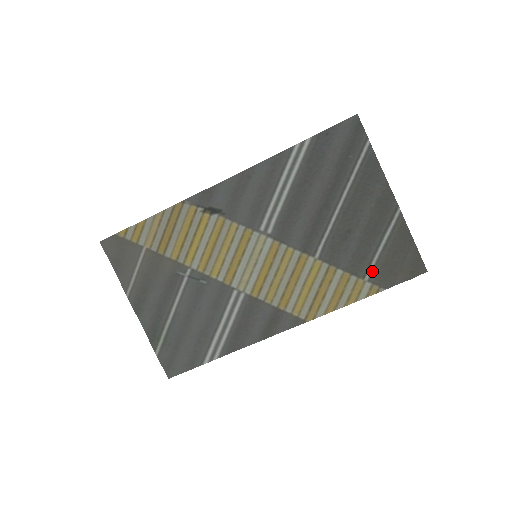
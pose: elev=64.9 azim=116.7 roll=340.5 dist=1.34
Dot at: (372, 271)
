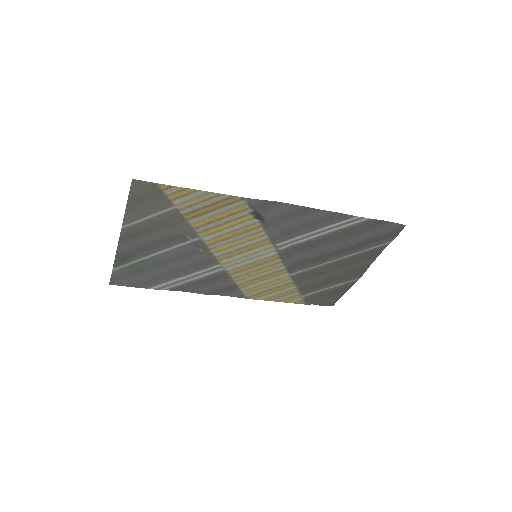
Dot at: (310, 294)
